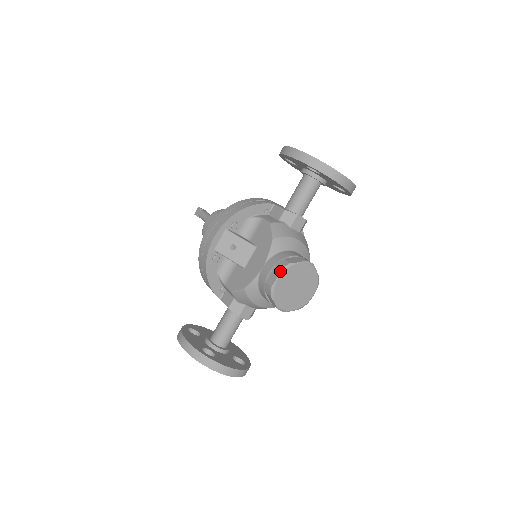
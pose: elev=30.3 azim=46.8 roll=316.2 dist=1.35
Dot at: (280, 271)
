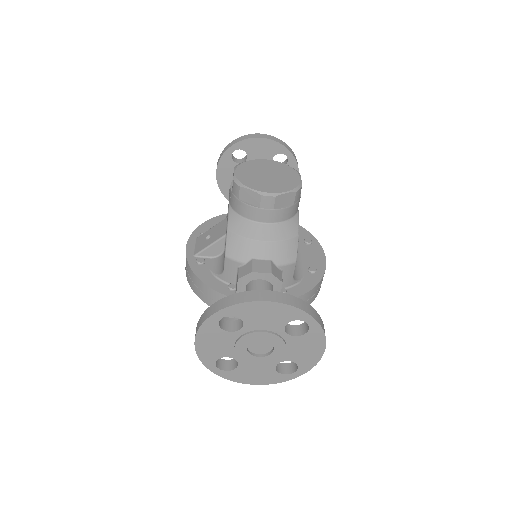
Dot at: occluded
